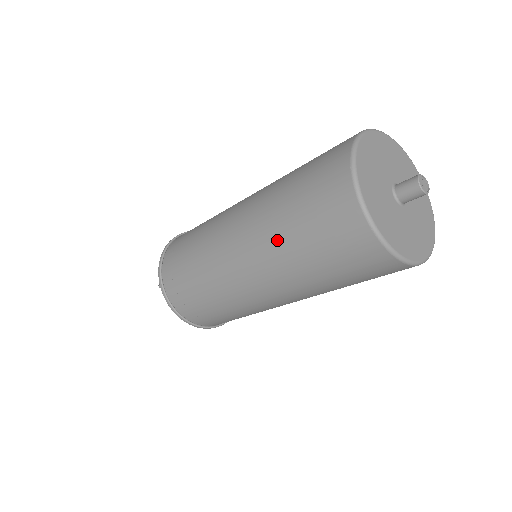
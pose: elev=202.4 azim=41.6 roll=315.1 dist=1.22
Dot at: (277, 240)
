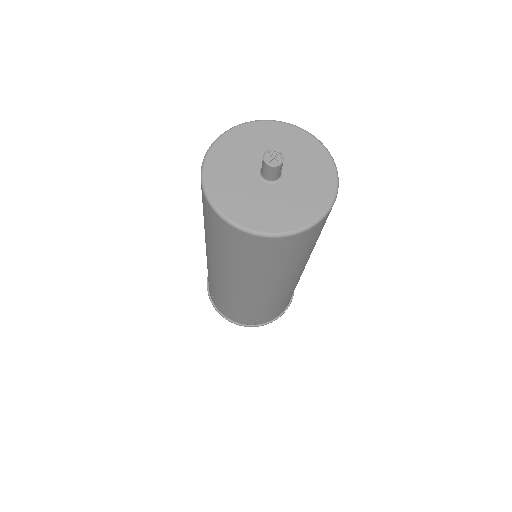
Dot at: (212, 248)
